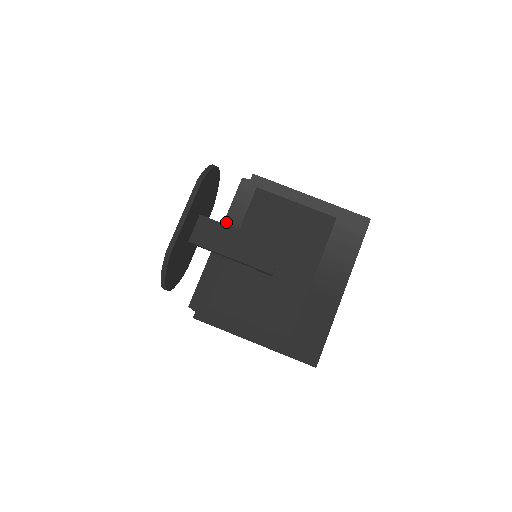
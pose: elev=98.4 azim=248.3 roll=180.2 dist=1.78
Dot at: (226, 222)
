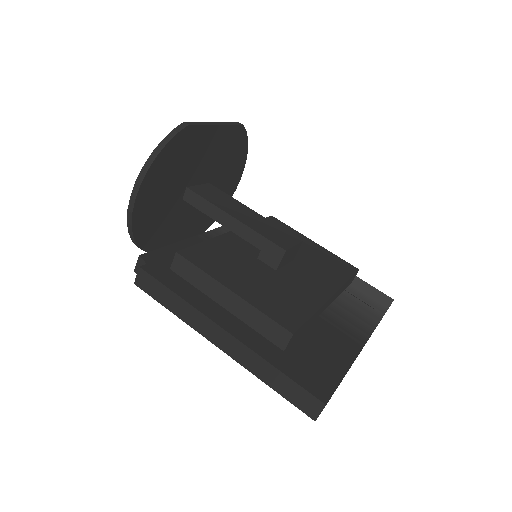
Dot at: (224, 228)
